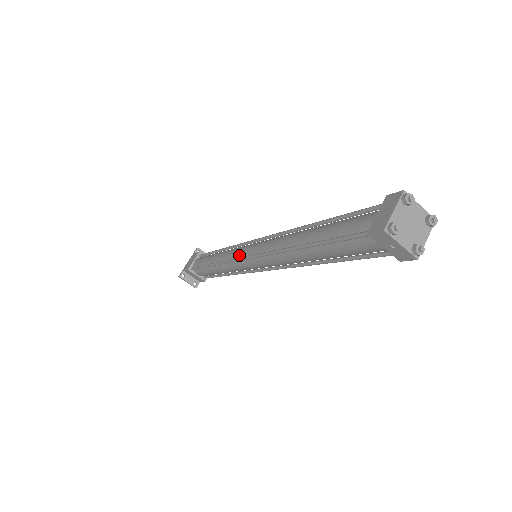
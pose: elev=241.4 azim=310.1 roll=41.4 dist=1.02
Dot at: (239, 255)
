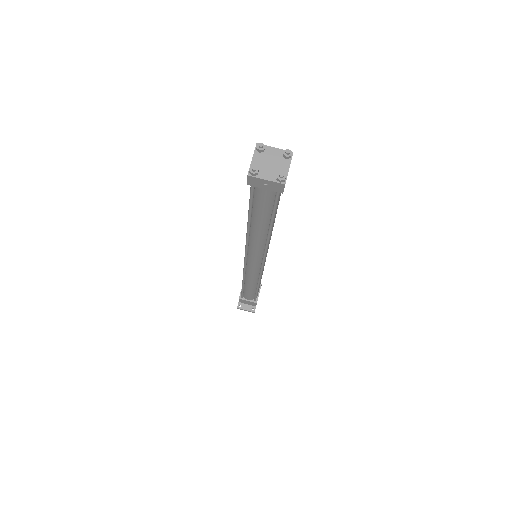
Dot at: occluded
